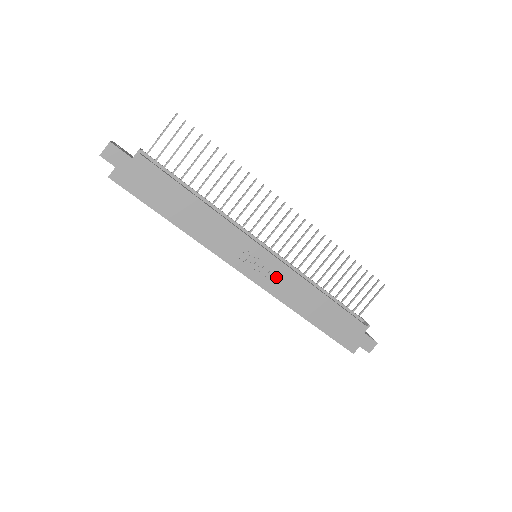
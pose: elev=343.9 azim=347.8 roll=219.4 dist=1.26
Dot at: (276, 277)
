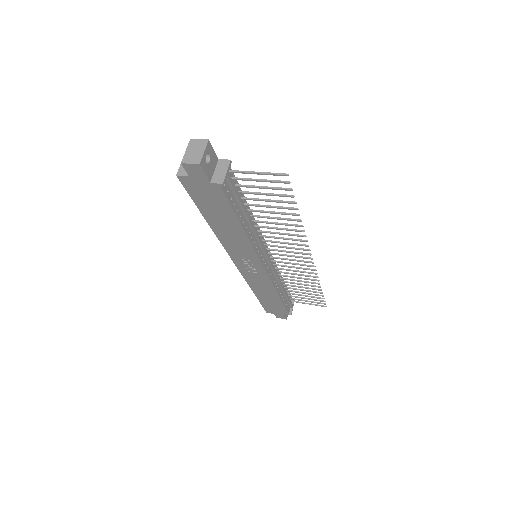
Dot at: (256, 276)
